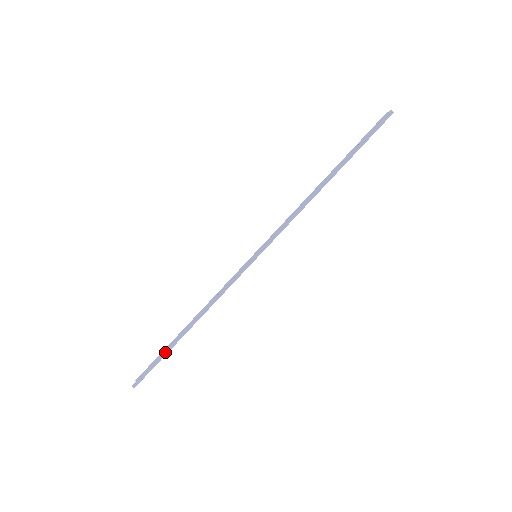
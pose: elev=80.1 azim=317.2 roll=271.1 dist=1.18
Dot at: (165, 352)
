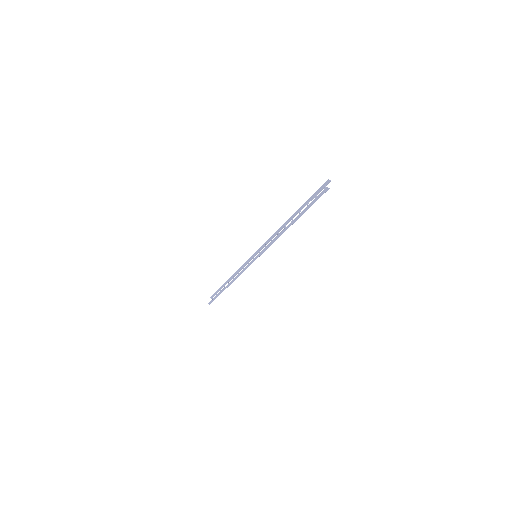
Dot at: (219, 293)
